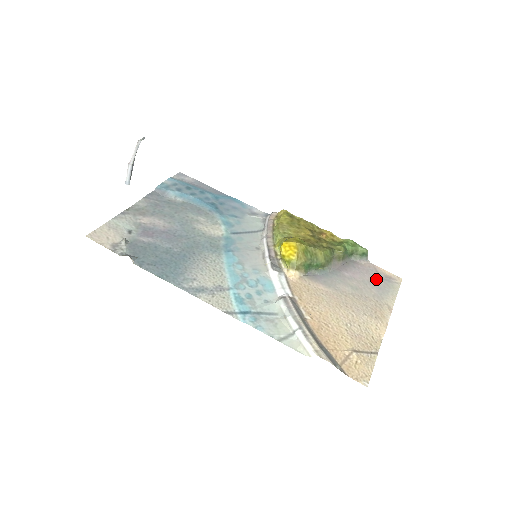
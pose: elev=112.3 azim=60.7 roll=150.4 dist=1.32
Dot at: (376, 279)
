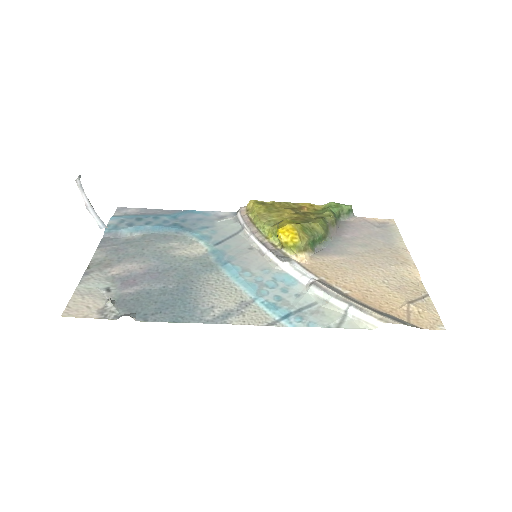
Dot at: (374, 229)
